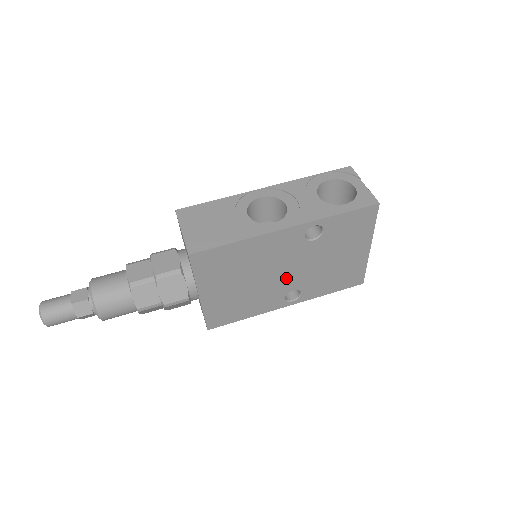
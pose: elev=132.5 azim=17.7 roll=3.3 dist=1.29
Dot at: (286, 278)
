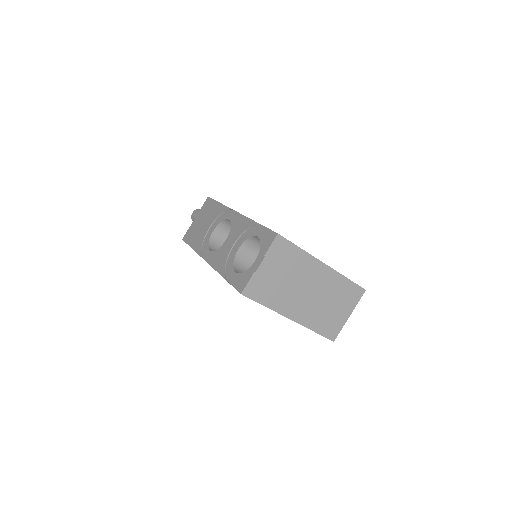
Dot at: occluded
